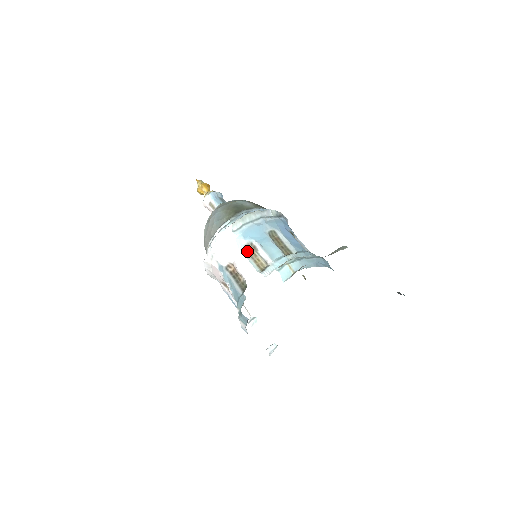
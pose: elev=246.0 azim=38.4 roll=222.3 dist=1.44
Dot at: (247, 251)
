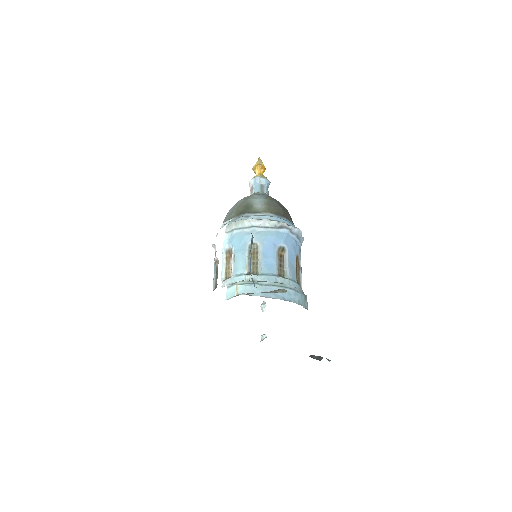
Dot at: (226, 255)
